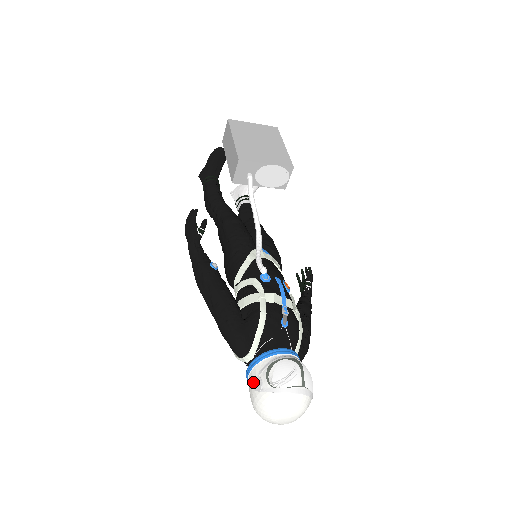
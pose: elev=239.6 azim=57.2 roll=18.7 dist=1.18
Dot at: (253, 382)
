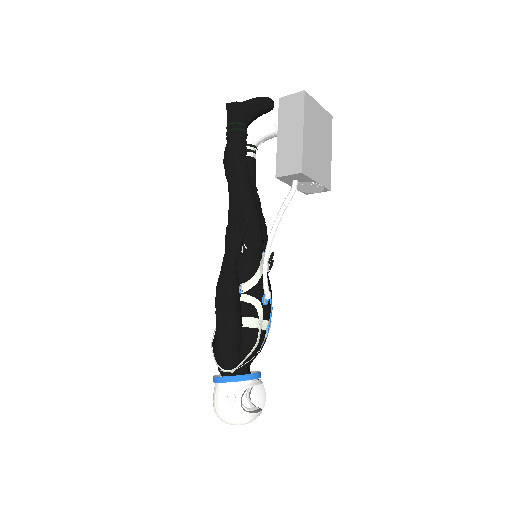
Dot at: (226, 394)
